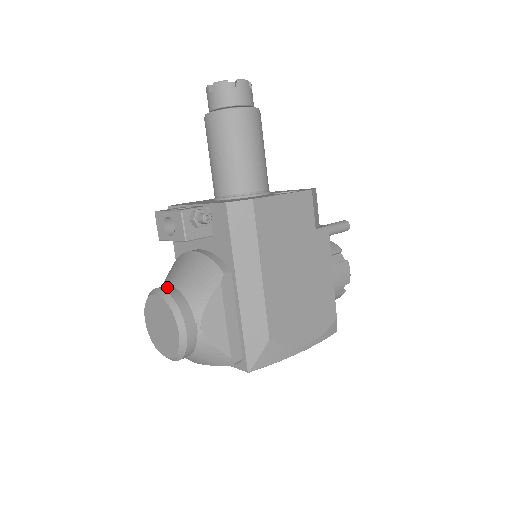
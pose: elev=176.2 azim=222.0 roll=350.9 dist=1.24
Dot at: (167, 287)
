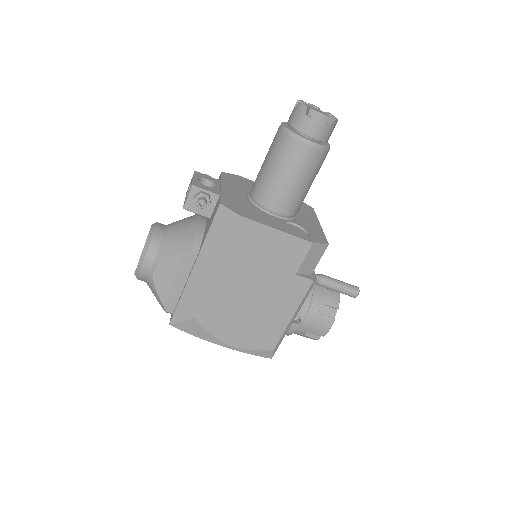
Dot at: (161, 228)
